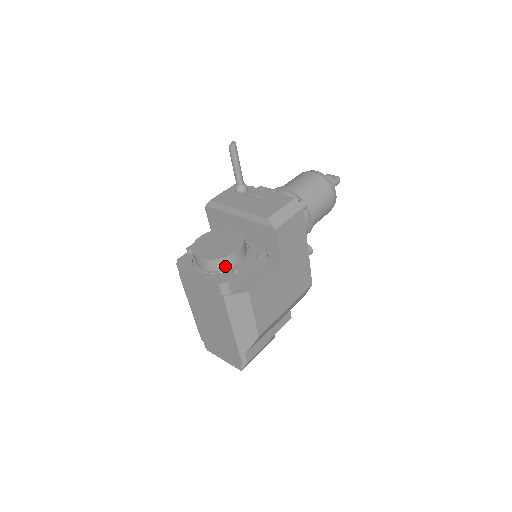
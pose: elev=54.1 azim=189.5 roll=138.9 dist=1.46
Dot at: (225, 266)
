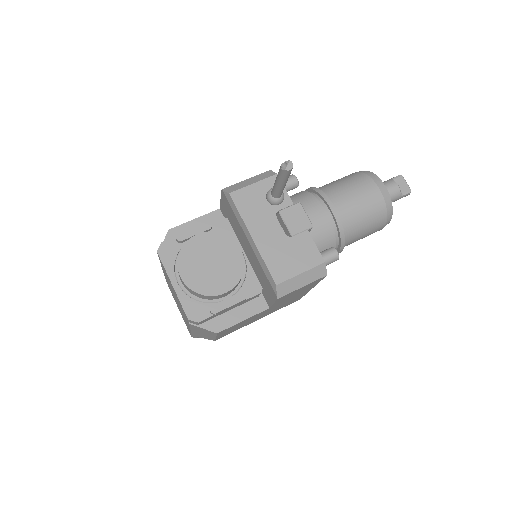
Dot at: (205, 298)
